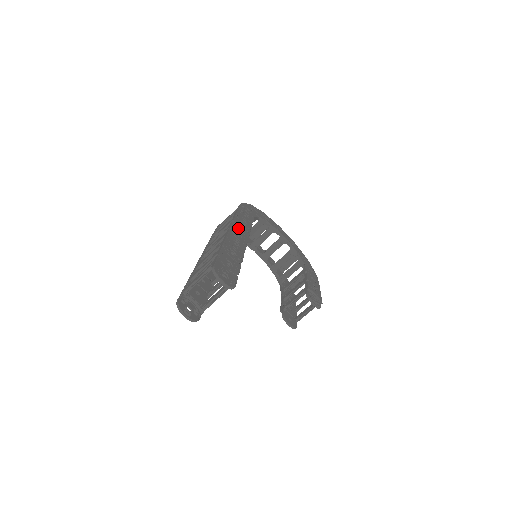
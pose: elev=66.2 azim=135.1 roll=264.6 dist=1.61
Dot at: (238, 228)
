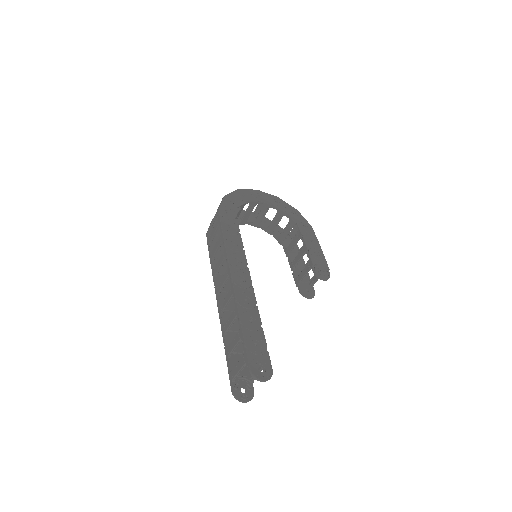
Dot at: (236, 268)
